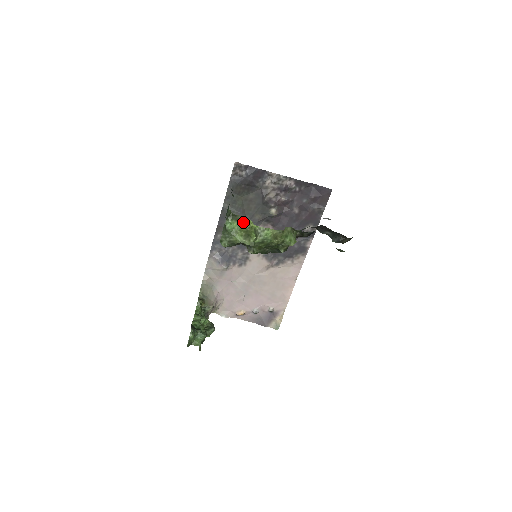
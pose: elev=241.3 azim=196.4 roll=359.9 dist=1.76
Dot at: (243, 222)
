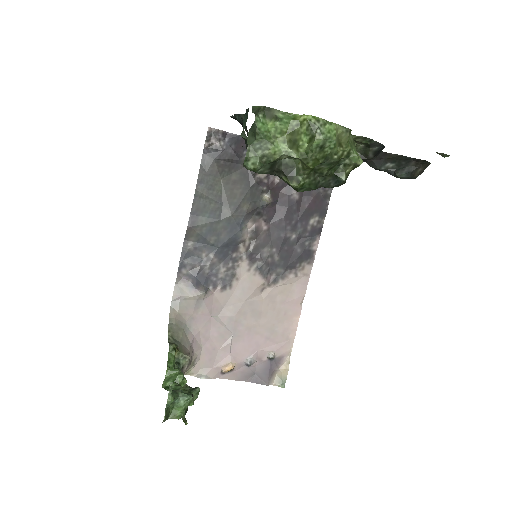
Dot at: (284, 118)
